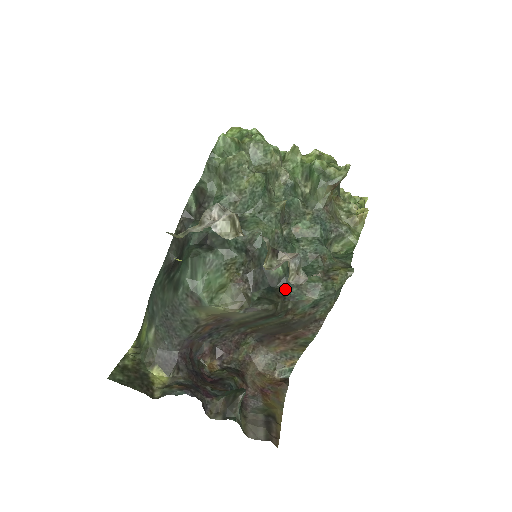
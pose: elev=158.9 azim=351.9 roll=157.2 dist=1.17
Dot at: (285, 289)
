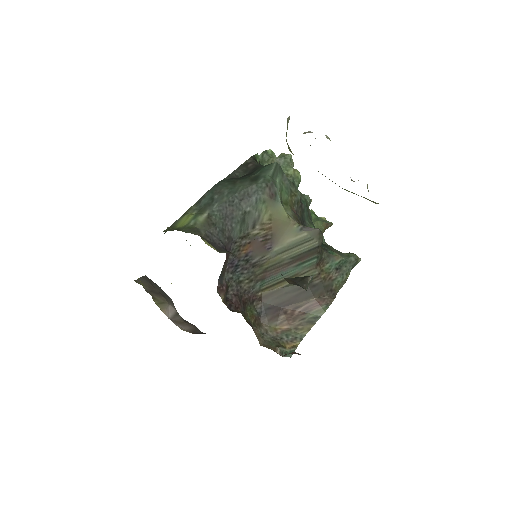
Dot at: occluded
